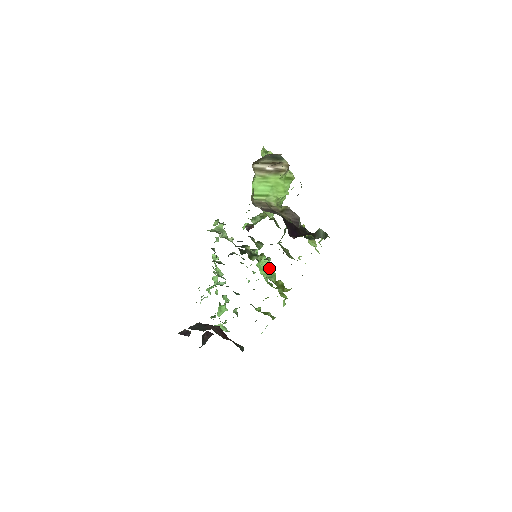
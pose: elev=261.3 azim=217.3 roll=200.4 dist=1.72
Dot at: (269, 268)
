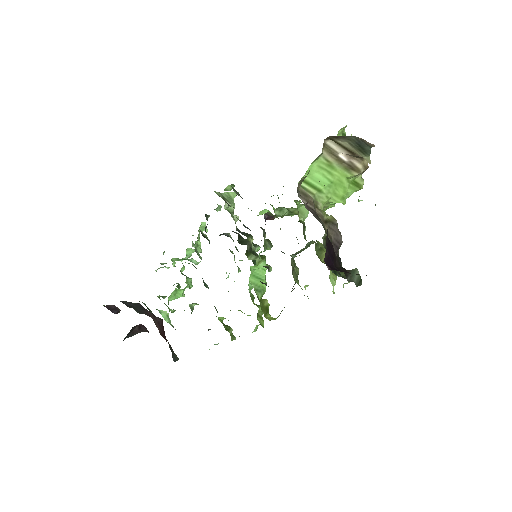
Dot at: (262, 278)
